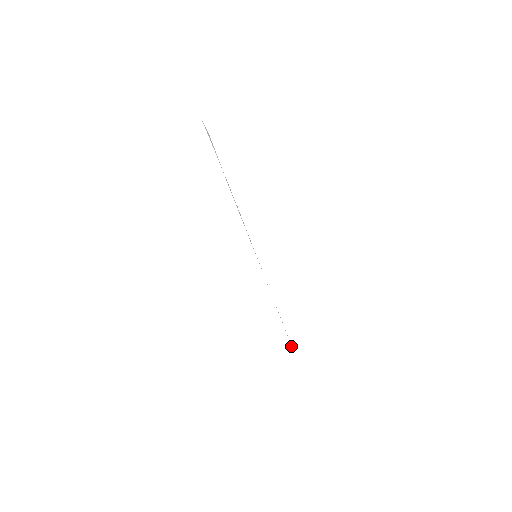
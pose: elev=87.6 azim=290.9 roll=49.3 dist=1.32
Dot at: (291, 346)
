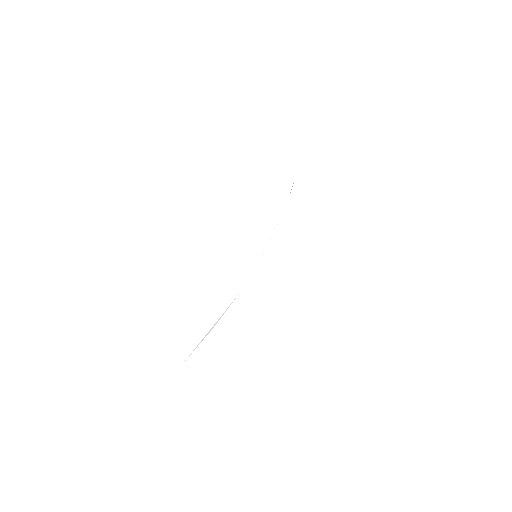
Dot at: occluded
